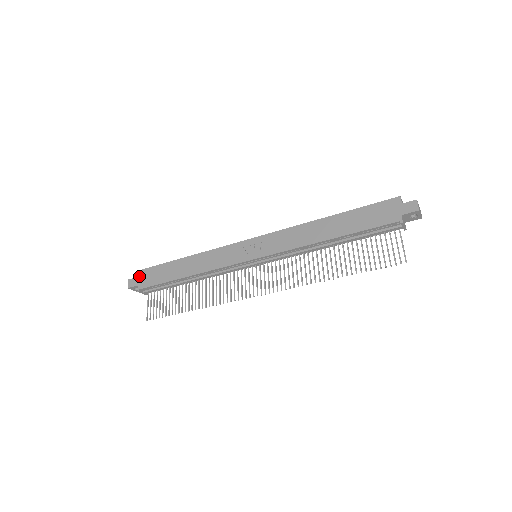
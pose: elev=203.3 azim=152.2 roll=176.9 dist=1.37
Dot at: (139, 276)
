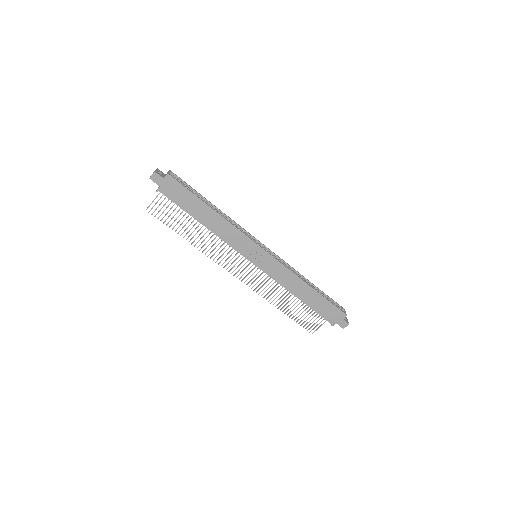
Dot at: (166, 180)
